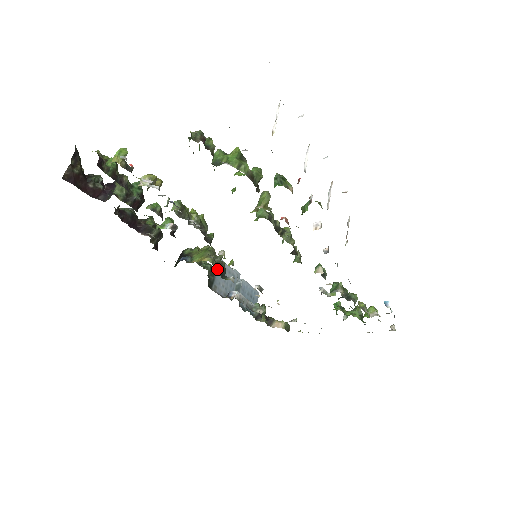
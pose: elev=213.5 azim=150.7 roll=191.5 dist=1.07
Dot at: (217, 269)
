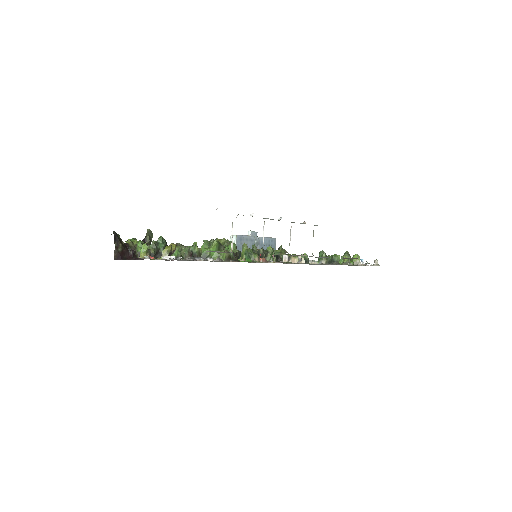
Dot at: occluded
